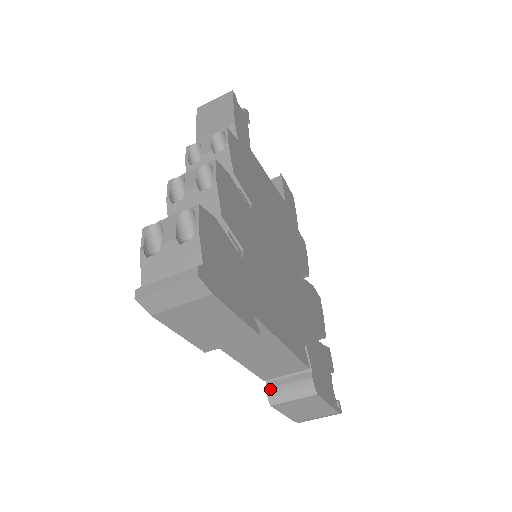
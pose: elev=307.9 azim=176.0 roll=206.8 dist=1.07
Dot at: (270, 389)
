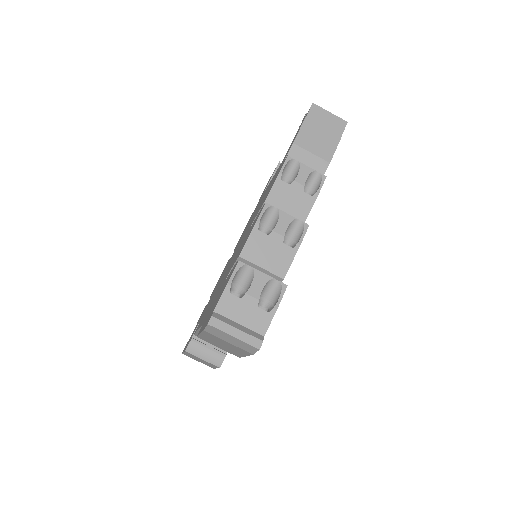
Dot at: (194, 343)
